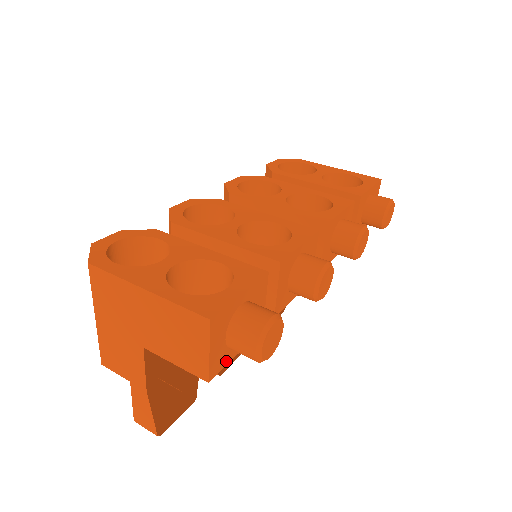
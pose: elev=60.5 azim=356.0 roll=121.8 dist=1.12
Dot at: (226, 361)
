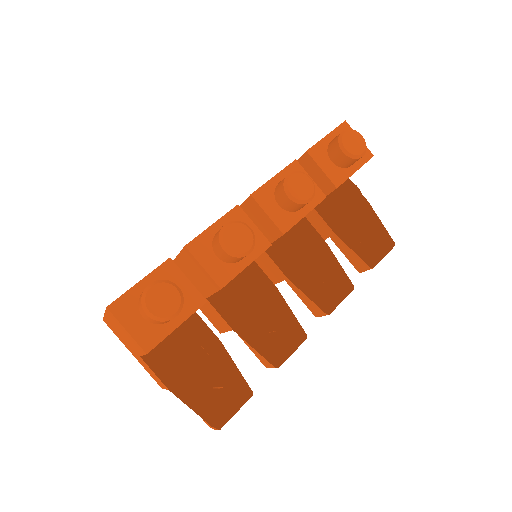
Dot at: (162, 335)
